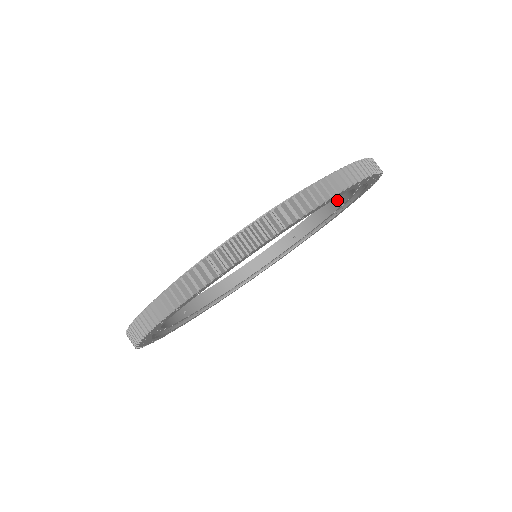
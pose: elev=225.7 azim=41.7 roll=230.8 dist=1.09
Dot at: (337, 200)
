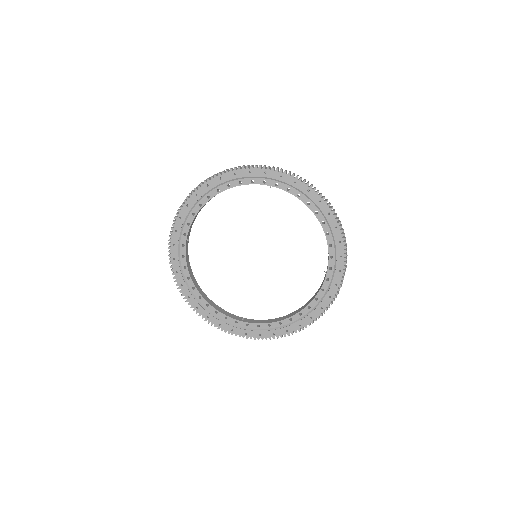
Dot at: (319, 221)
